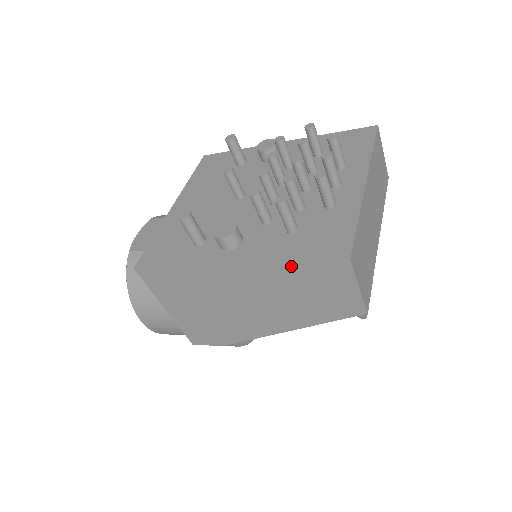
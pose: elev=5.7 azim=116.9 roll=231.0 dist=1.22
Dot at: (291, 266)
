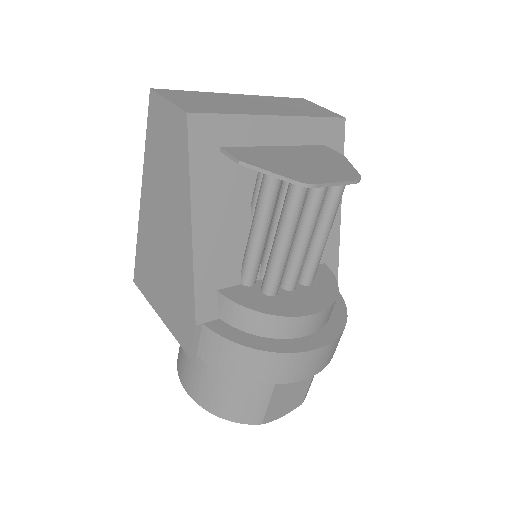
Dot at: (148, 145)
